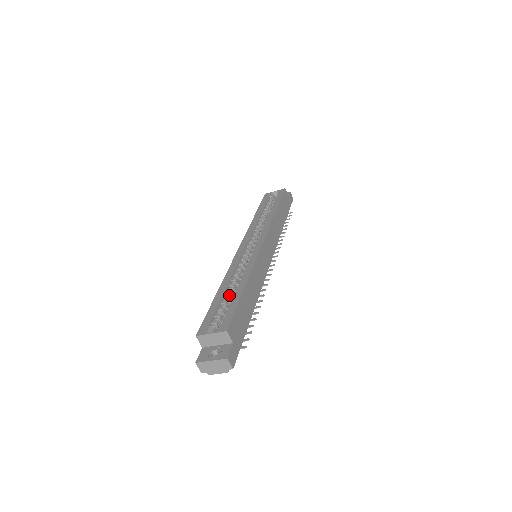
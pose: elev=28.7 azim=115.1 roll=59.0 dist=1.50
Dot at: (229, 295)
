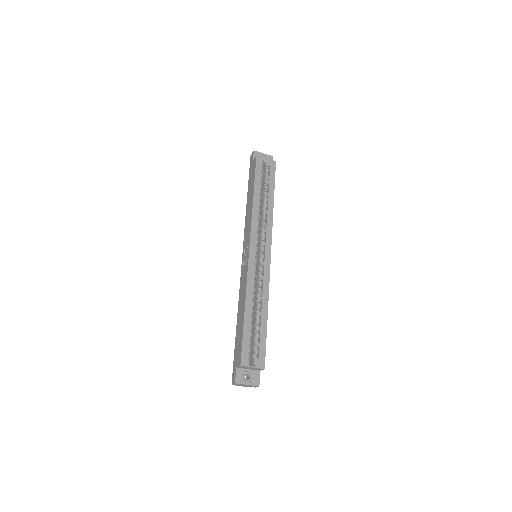
Dot at: occluded
